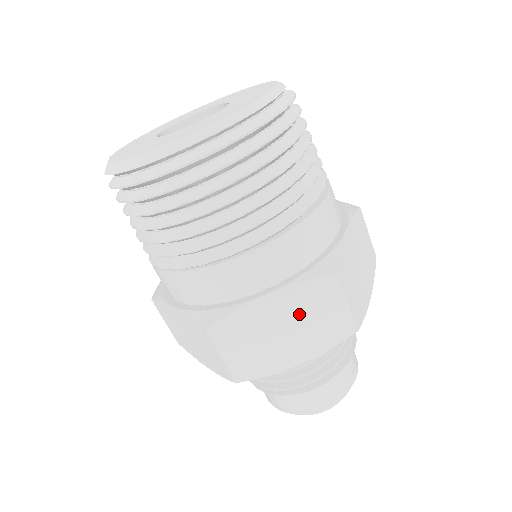
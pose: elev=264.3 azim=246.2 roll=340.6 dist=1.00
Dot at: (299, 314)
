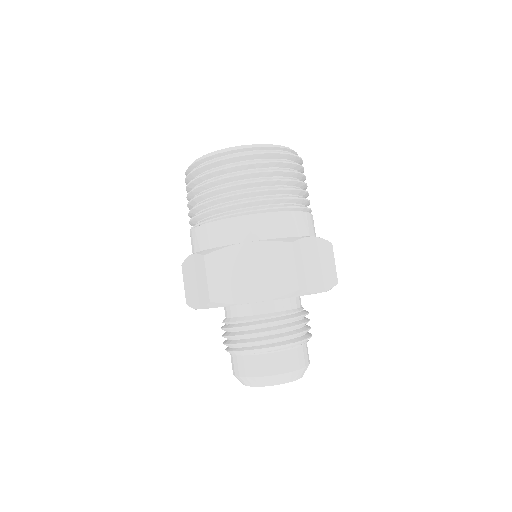
Dot at: (263, 263)
